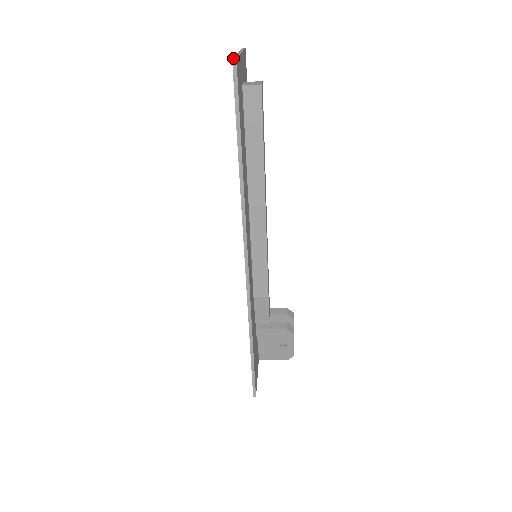
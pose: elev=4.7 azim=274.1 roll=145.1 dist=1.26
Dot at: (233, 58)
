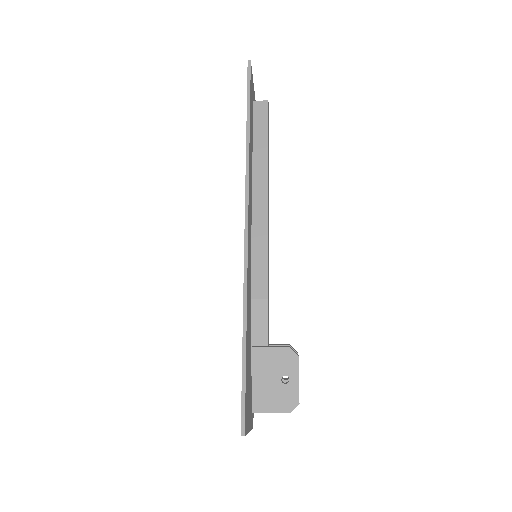
Dot at: (248, 64)
